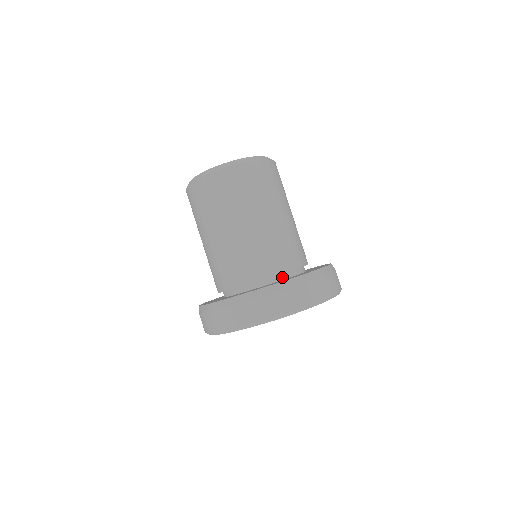
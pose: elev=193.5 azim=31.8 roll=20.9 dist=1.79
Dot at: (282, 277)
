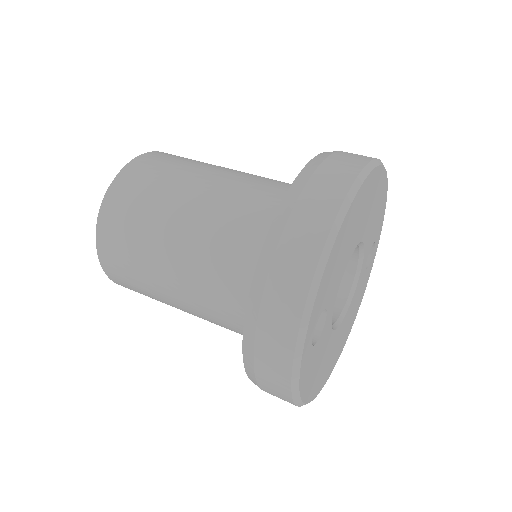
Dot at: occluded
